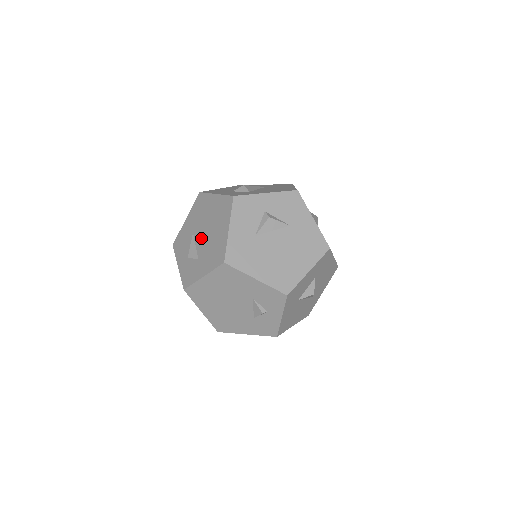
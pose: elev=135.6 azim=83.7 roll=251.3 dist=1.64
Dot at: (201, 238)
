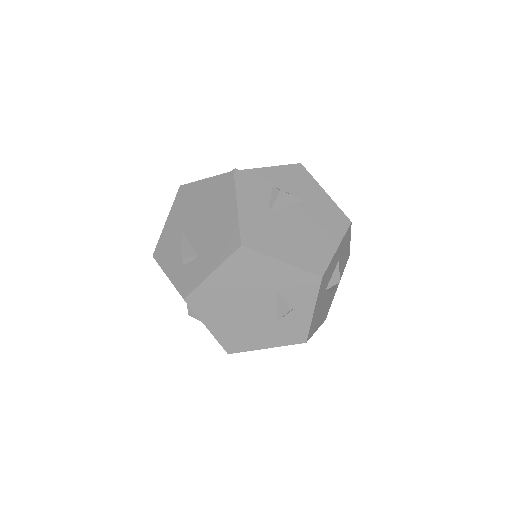
Dot at: (196, 232)
